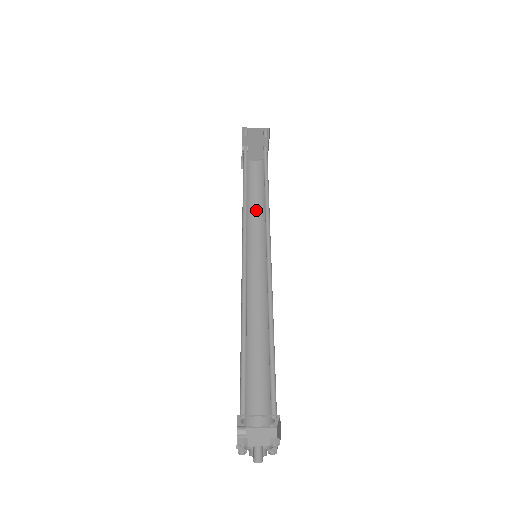
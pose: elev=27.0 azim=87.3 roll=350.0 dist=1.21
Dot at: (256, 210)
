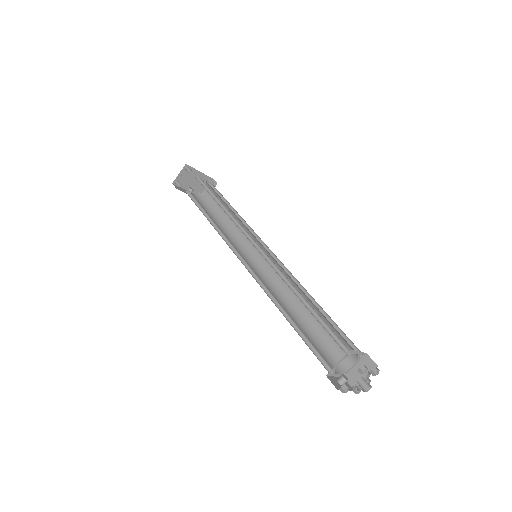
Dot at: (233, 222)
